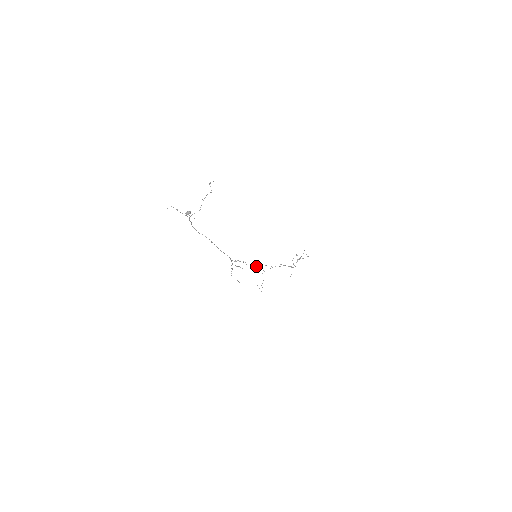
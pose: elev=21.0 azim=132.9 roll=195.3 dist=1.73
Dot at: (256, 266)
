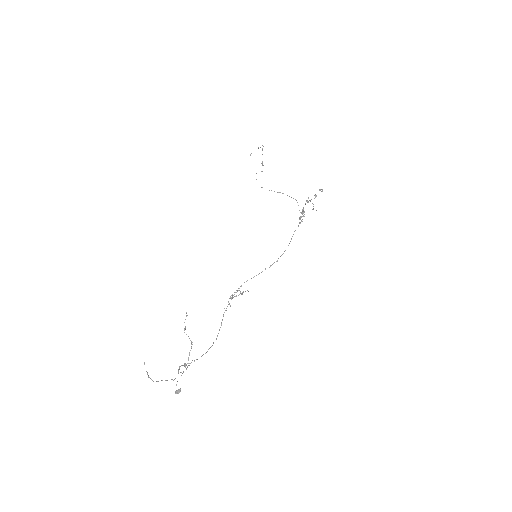
Dot at: (250, 155)
